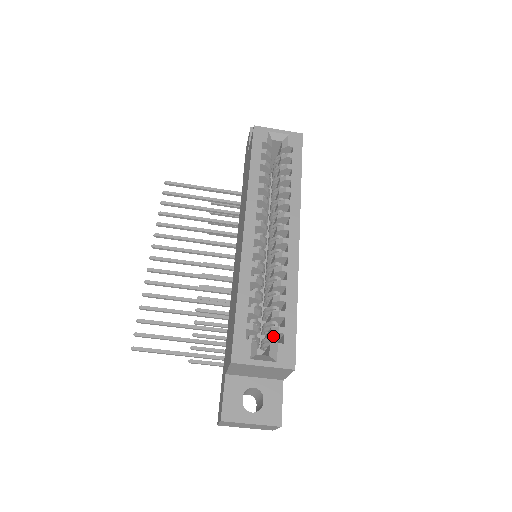
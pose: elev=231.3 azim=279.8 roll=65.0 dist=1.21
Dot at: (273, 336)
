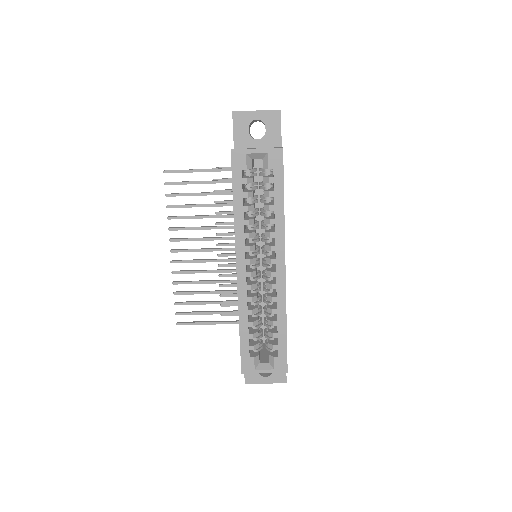
Dot at: occluded
